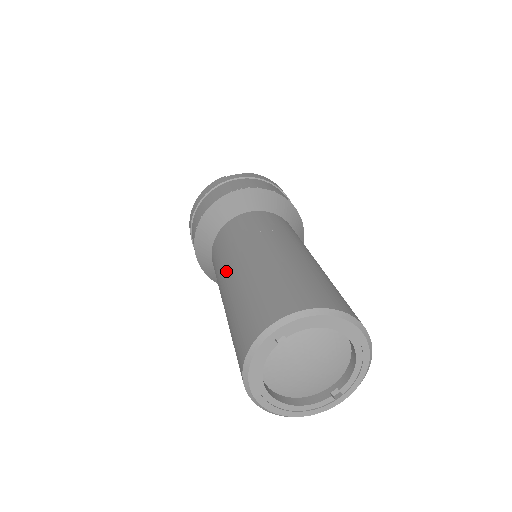
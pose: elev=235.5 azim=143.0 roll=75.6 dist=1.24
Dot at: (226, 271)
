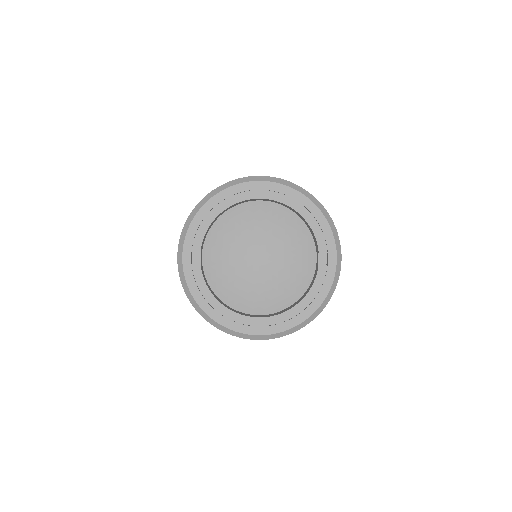
Dot at: occluded
